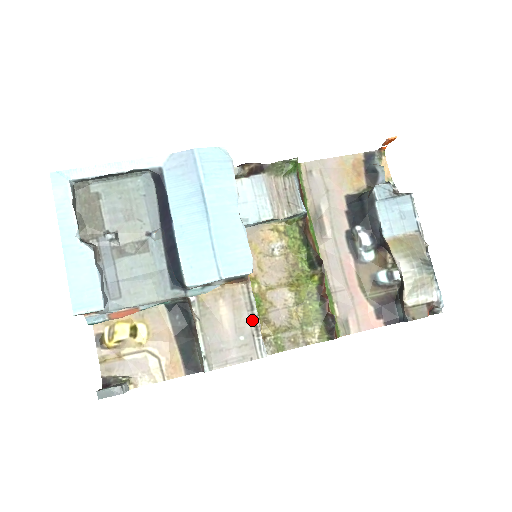
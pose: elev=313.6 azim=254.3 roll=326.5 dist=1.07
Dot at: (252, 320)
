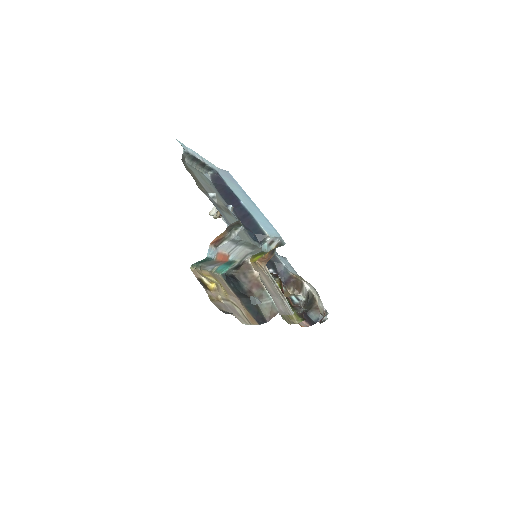
Dot at: (277, 290)
